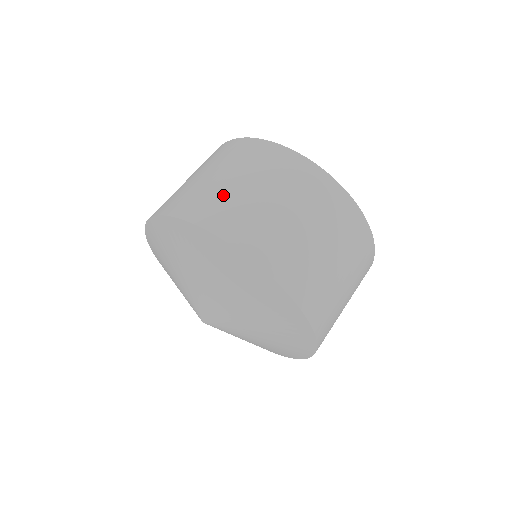
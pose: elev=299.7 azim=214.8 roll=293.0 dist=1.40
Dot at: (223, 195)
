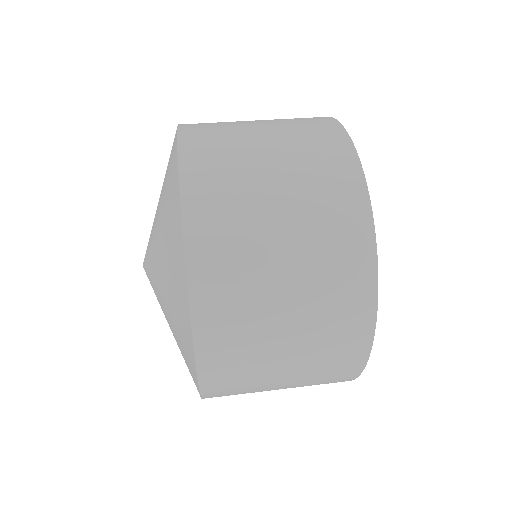
Dot at: (247, 224)
